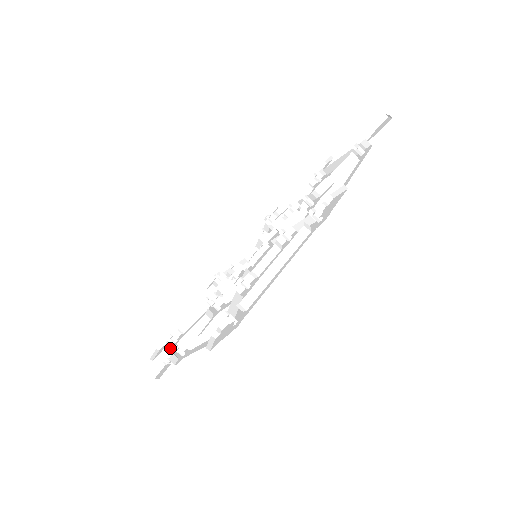
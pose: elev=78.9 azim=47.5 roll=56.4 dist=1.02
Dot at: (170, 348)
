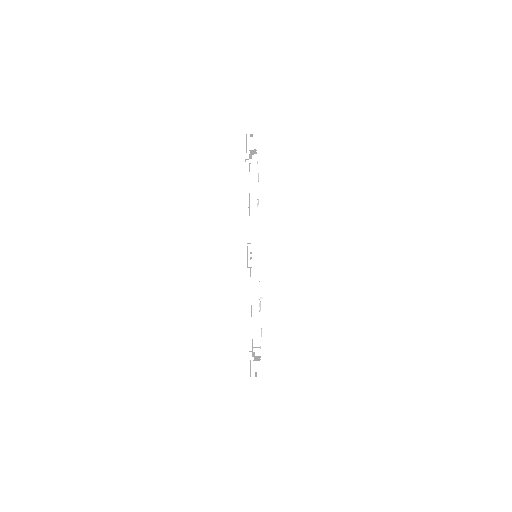
Dot at: (261, 326)
